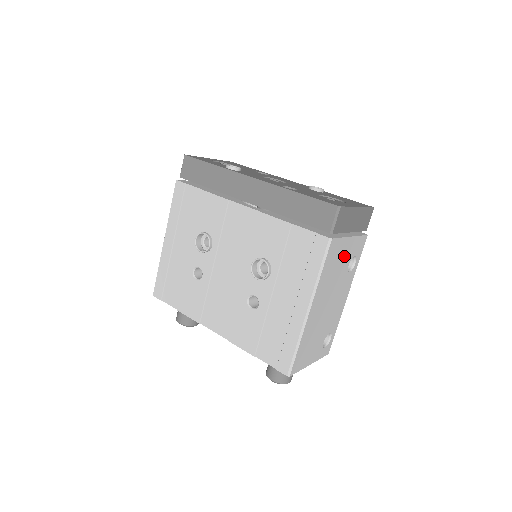
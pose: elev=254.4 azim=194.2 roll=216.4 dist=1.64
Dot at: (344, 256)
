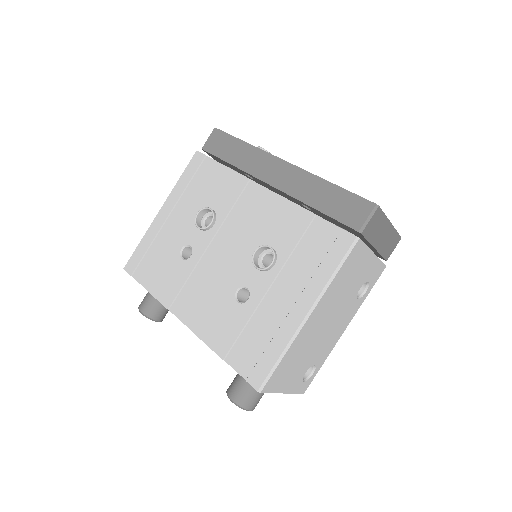
Dot at: (360, 273)
